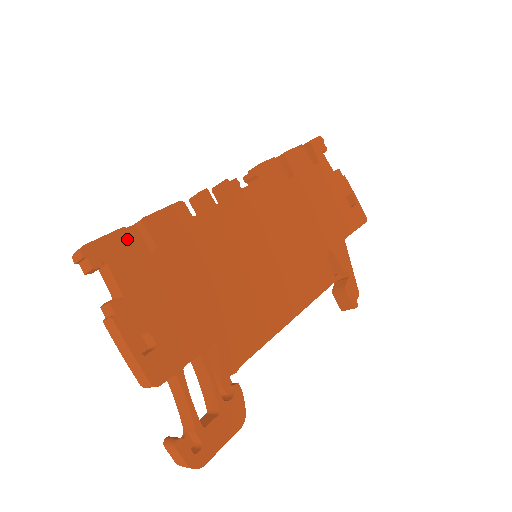
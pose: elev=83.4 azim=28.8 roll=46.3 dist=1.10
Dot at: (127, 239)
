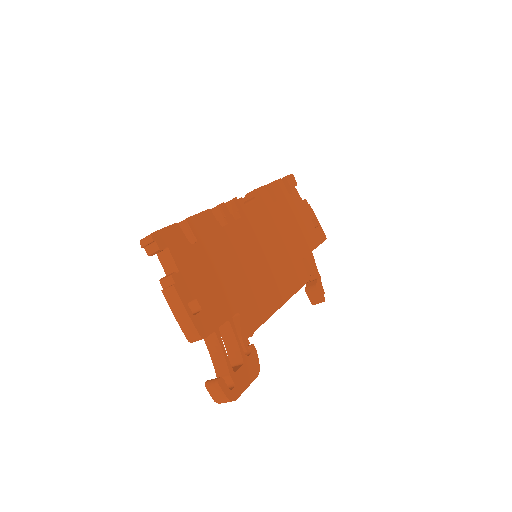
Dot at: (178, 232)
